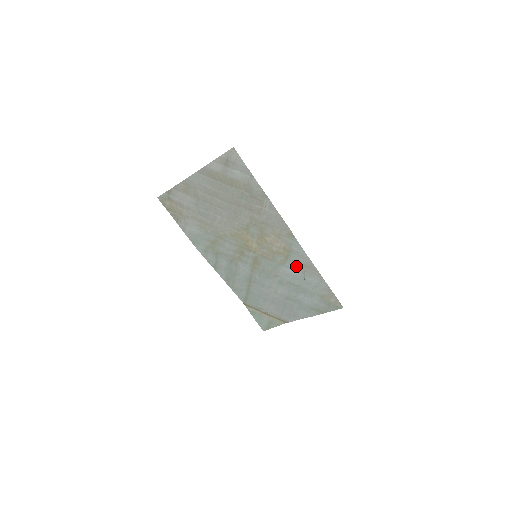
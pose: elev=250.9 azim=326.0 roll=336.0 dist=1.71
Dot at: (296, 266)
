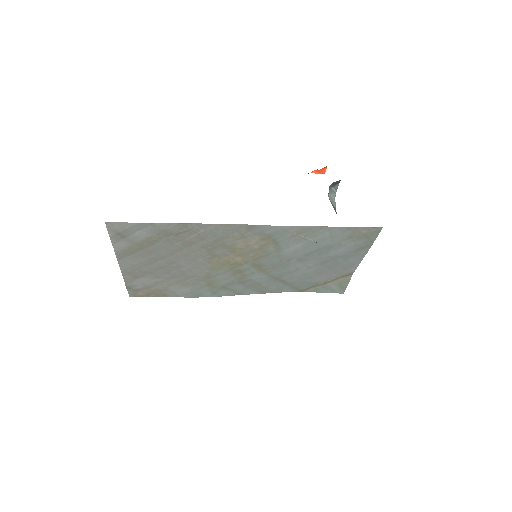
Dot at: (292, 241)
